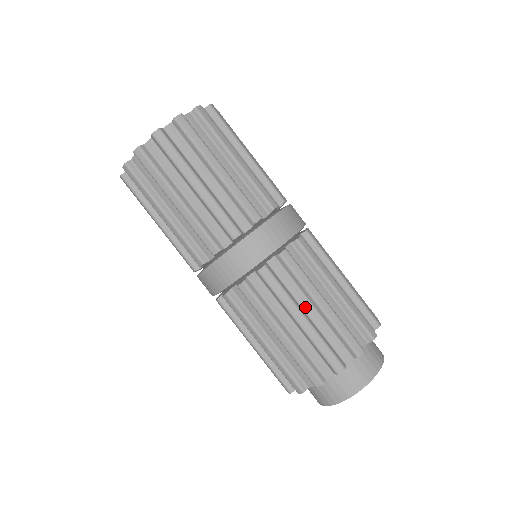
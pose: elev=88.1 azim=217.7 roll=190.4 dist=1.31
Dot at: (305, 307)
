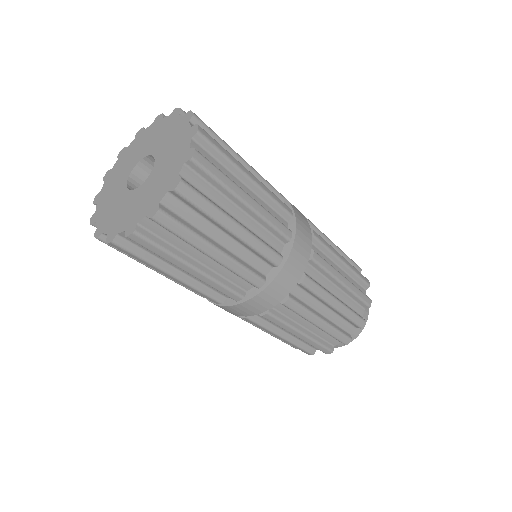
Dot at: (321, 310)
